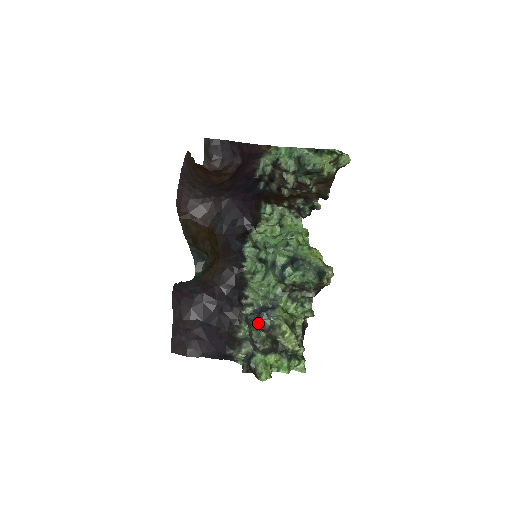
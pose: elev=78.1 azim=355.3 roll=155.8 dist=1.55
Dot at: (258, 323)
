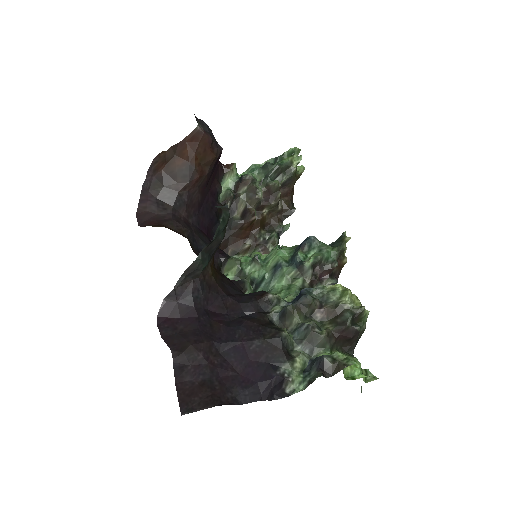
Dot at: (307, 295)
